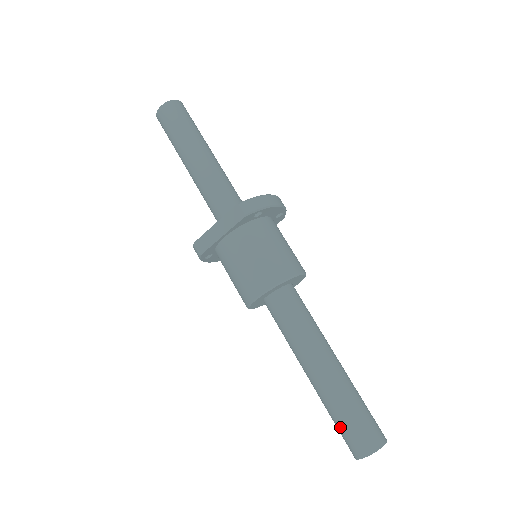
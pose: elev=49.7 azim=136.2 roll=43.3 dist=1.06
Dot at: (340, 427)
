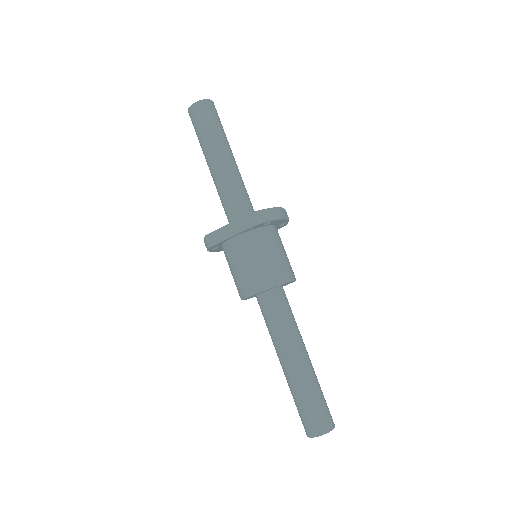
Dot at: (301, 410)
